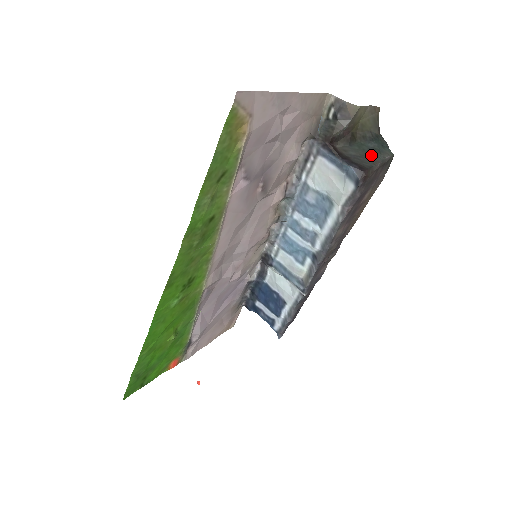
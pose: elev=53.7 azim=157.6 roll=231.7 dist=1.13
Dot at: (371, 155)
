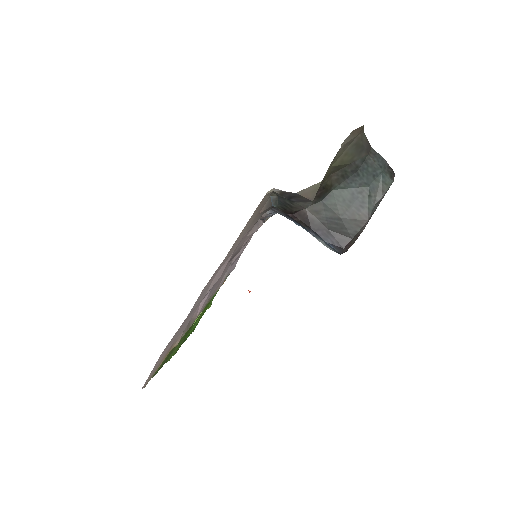
Dot at: (355, 208)
